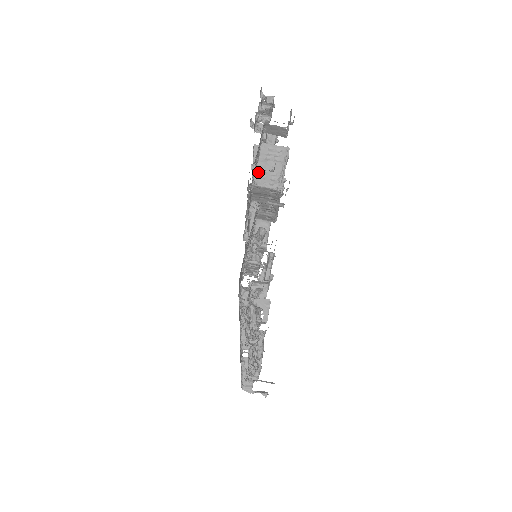
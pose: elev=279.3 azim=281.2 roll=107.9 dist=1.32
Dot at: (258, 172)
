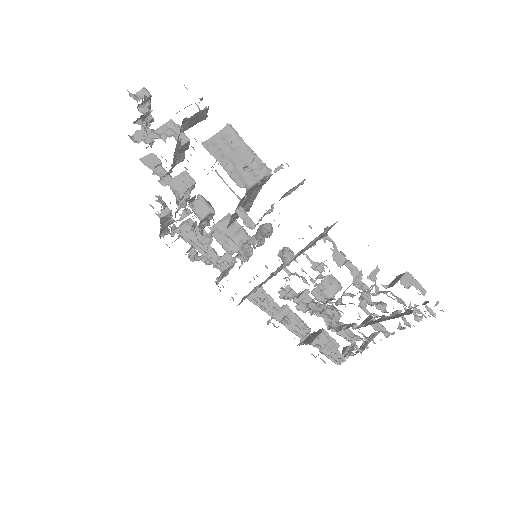
Dot at: (234, 176)
